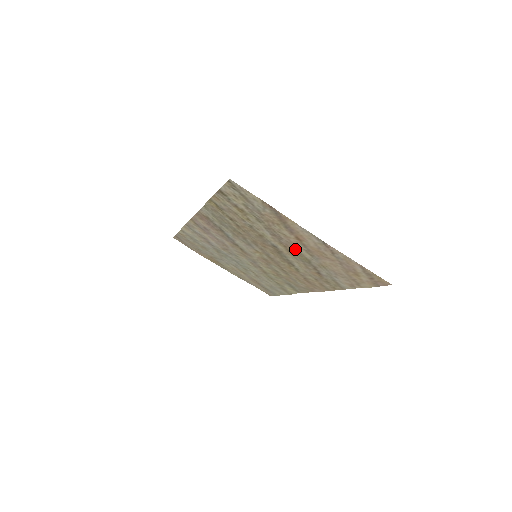
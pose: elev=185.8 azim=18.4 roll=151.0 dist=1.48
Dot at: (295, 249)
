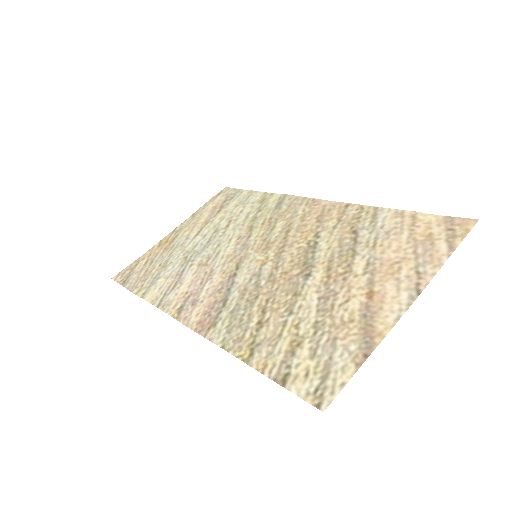
Dot at: (345, 273)
